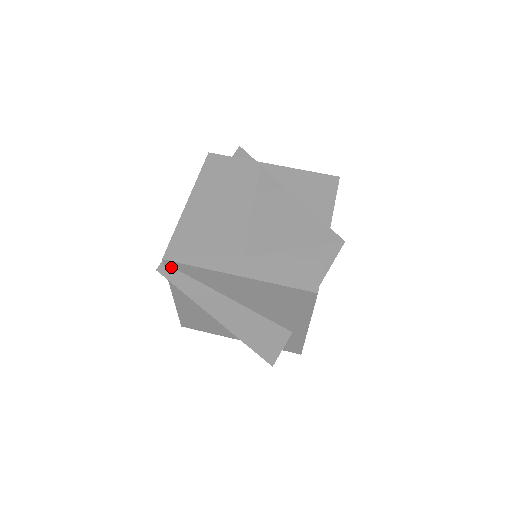
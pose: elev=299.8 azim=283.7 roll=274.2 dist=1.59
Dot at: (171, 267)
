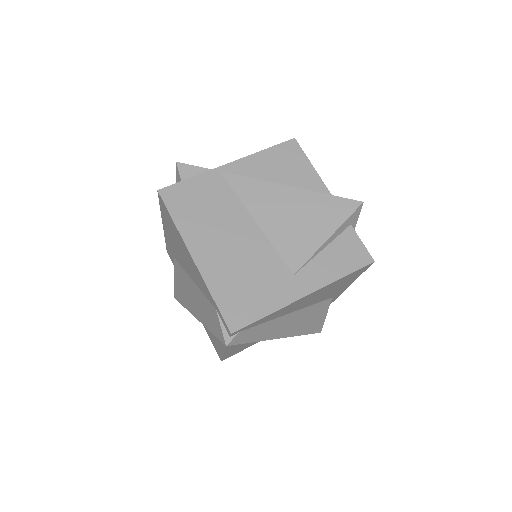
Dot at: (238, 333)
